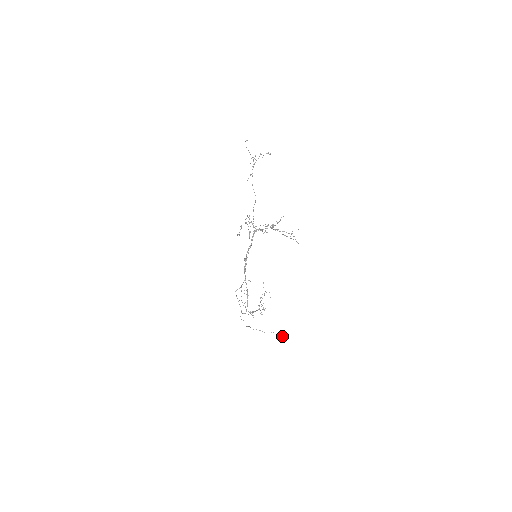
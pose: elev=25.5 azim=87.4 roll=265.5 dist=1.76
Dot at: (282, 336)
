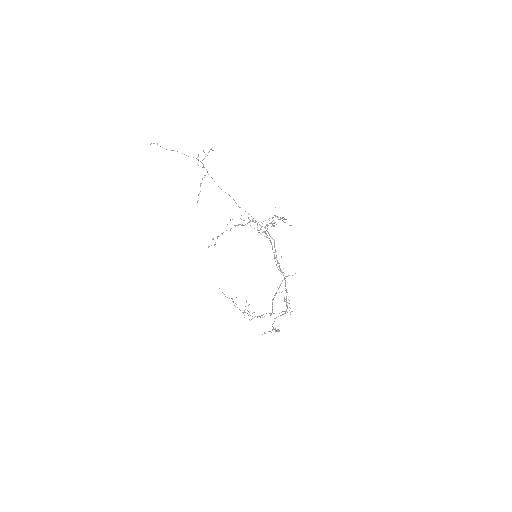
Dot at: (277, 329)
